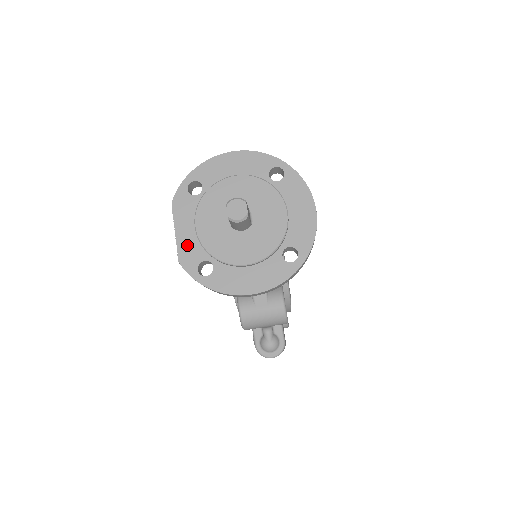
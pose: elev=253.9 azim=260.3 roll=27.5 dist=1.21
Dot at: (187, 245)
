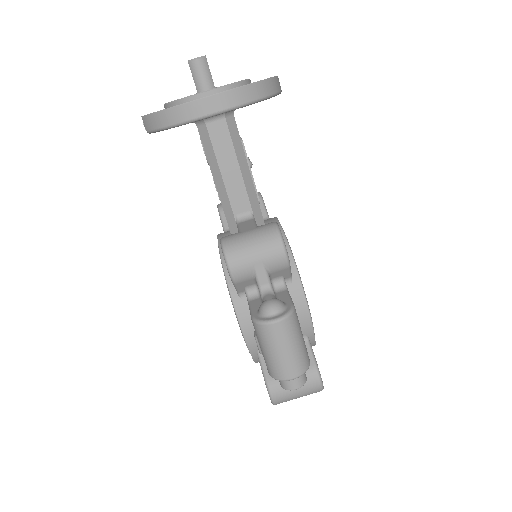
Dot at: occluded
